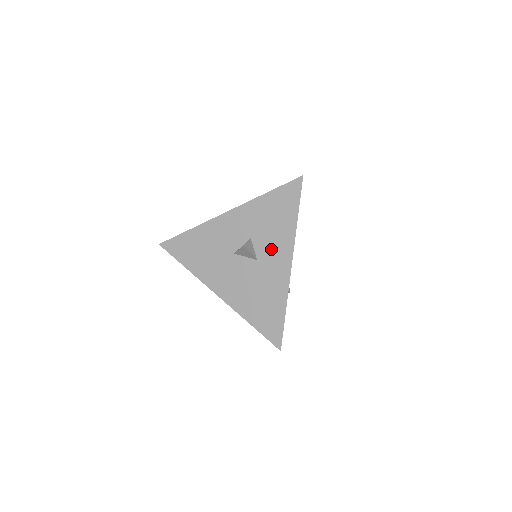
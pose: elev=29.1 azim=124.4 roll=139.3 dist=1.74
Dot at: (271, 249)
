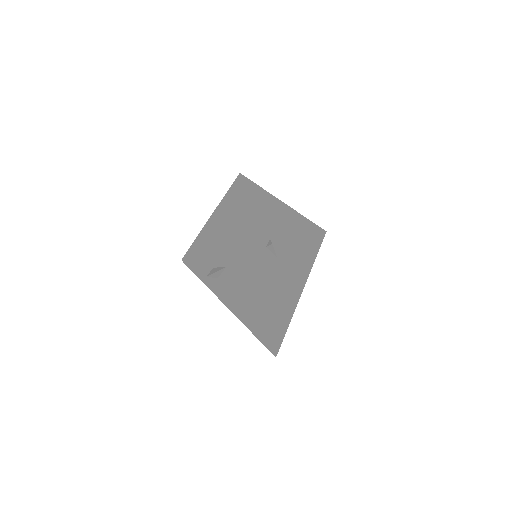
Dot at: occluded
